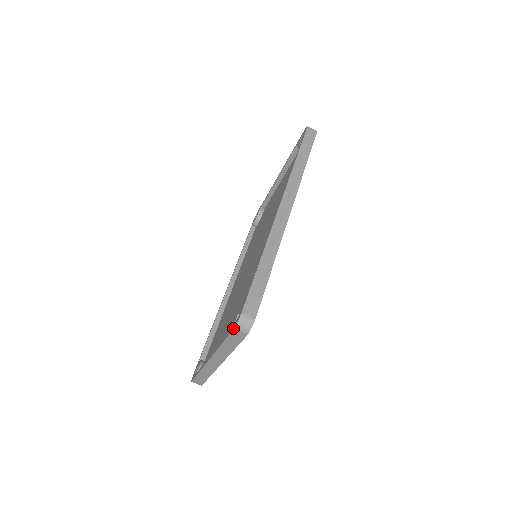
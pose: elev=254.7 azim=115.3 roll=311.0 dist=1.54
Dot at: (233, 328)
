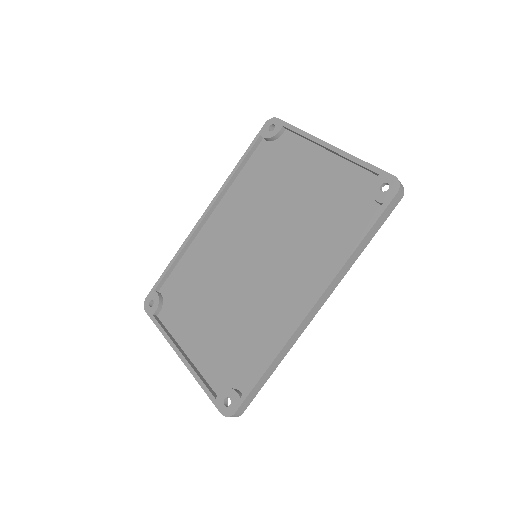
Dot at: (221, 412)
